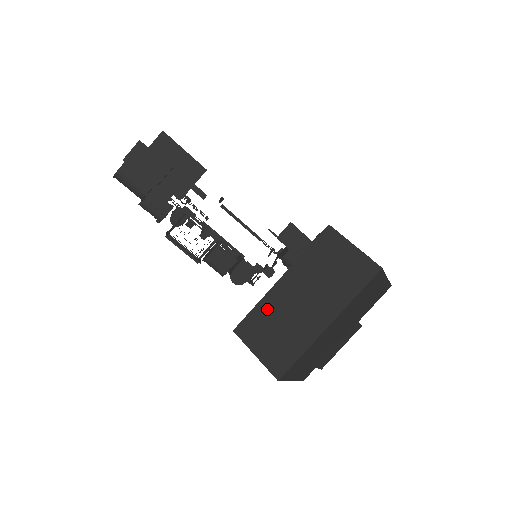
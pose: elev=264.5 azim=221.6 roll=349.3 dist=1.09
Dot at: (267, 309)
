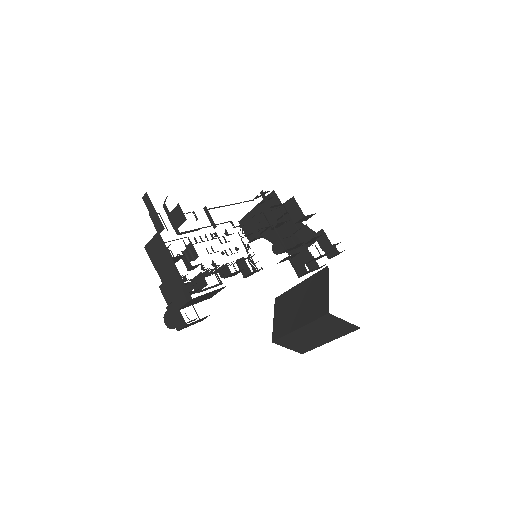
Dot at: (292, 337)
